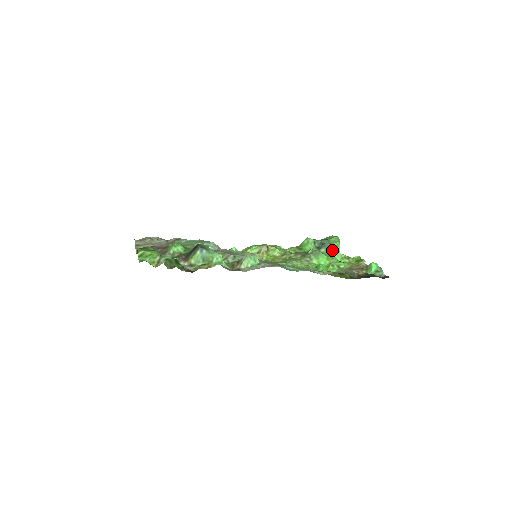
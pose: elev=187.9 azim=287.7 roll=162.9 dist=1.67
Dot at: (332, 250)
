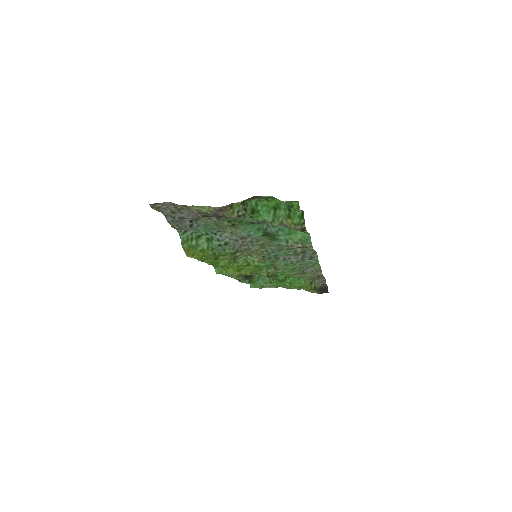
Dot at: occluded
